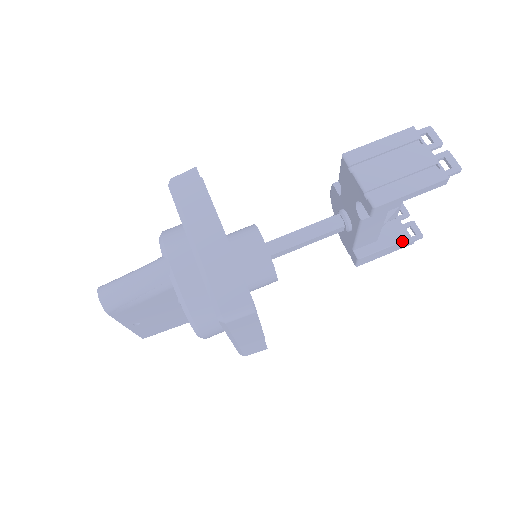
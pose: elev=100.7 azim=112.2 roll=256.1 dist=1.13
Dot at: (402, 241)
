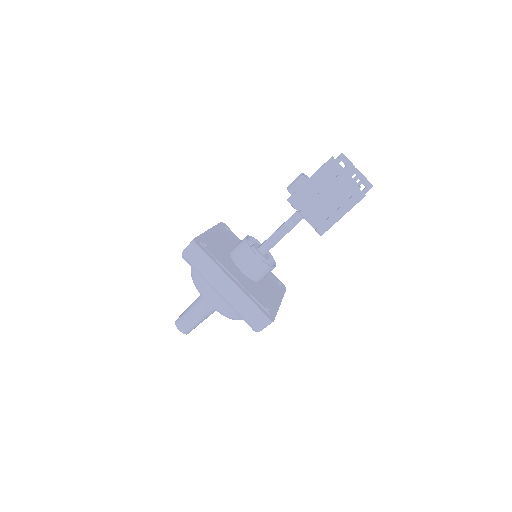
Dot at: occluded
